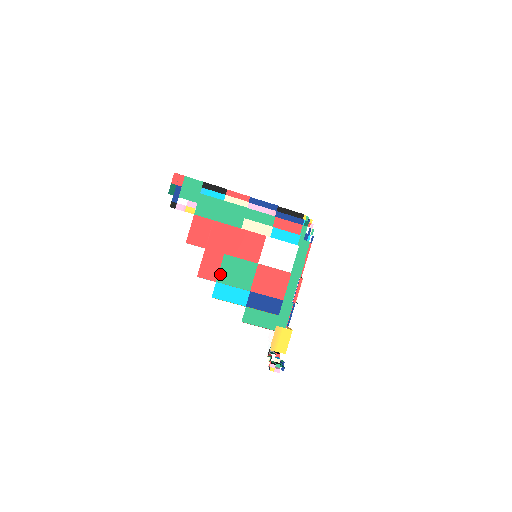
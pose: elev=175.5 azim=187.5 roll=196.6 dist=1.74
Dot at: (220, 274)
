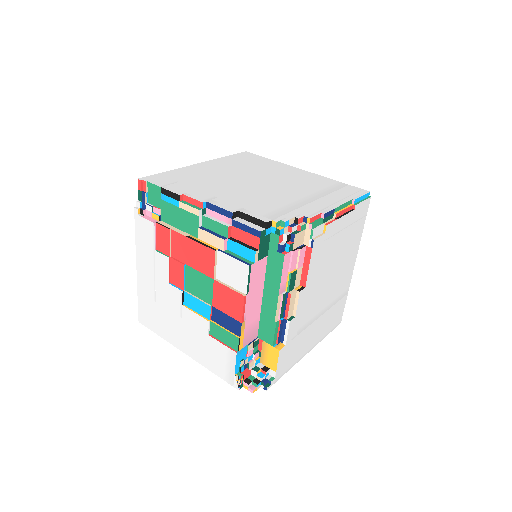
Dot at: (186, 283)
